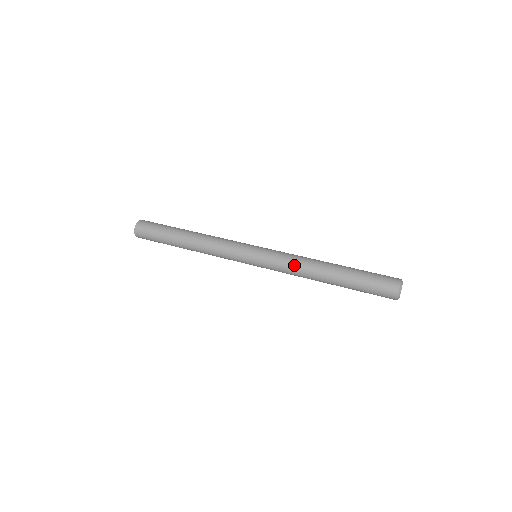
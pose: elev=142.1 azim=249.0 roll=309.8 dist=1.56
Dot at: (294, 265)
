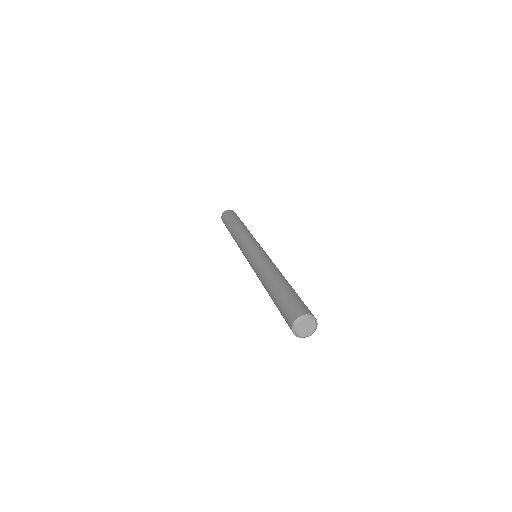
Dot at: (258, 269)
